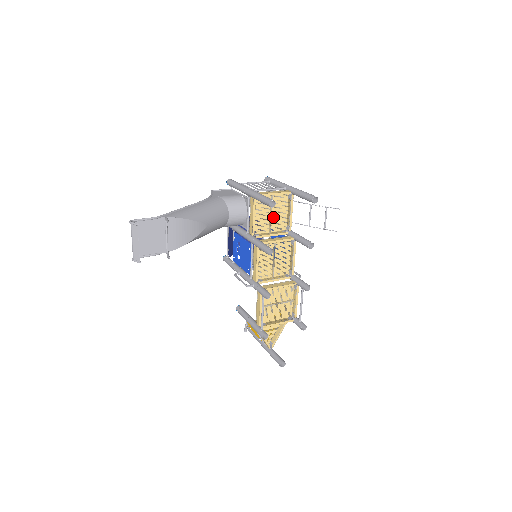
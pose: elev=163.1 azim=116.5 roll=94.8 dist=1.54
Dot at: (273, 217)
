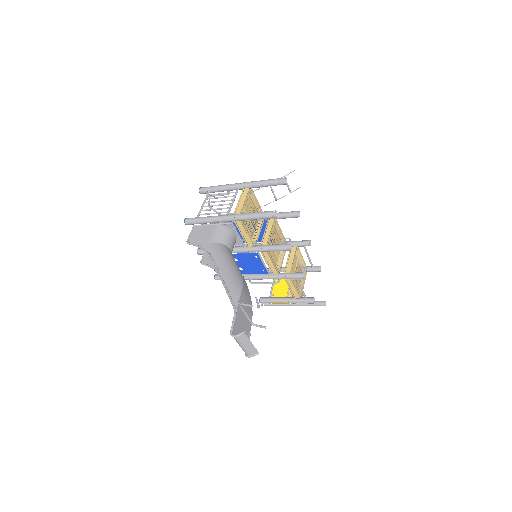
Dot at: occluded
